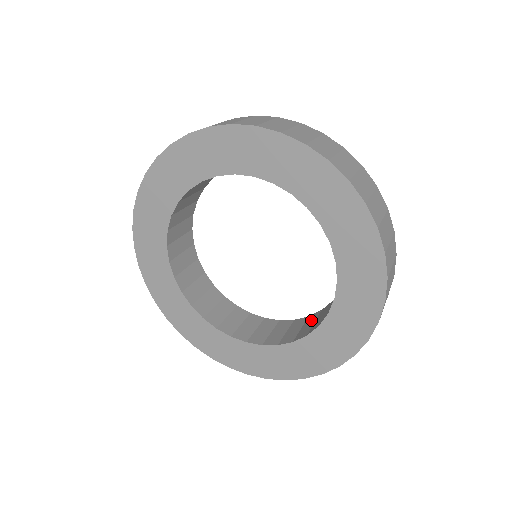
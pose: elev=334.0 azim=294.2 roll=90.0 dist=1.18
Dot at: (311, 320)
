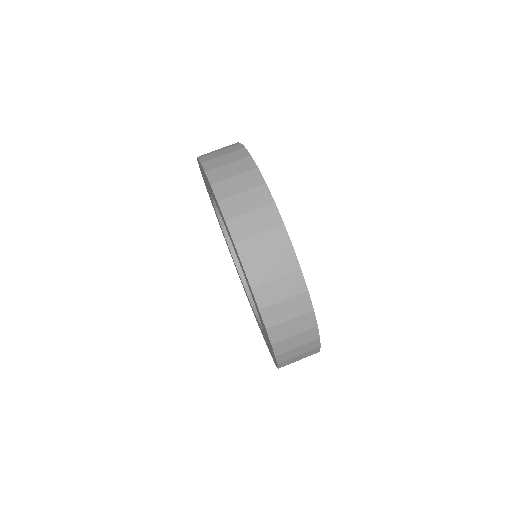
Dot at: occluded
